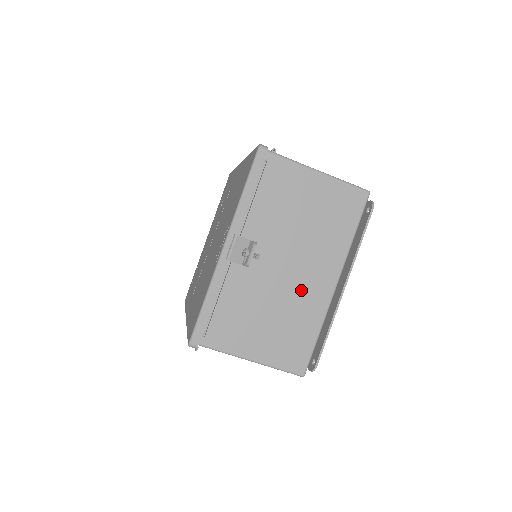
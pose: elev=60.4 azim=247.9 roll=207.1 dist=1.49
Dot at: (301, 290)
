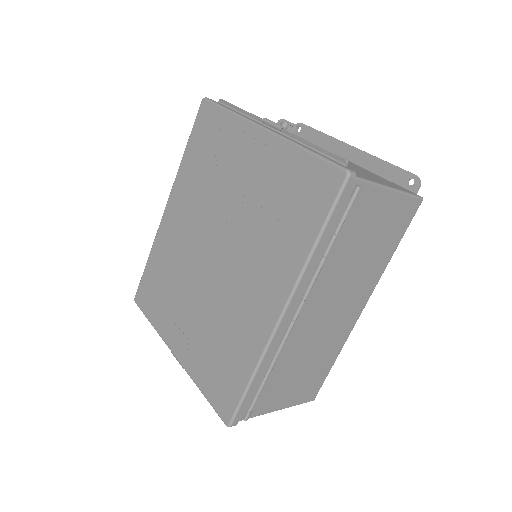
Dot at: occluded
